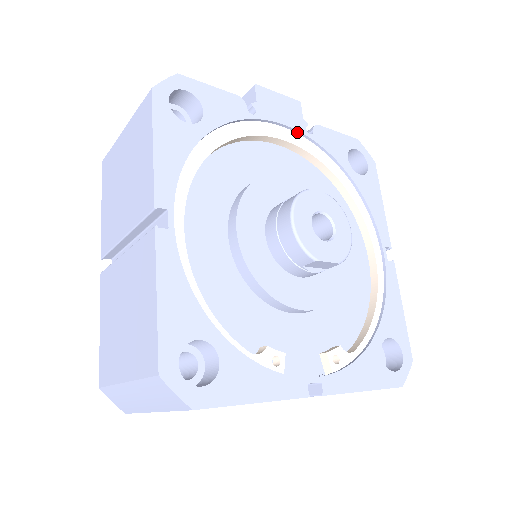
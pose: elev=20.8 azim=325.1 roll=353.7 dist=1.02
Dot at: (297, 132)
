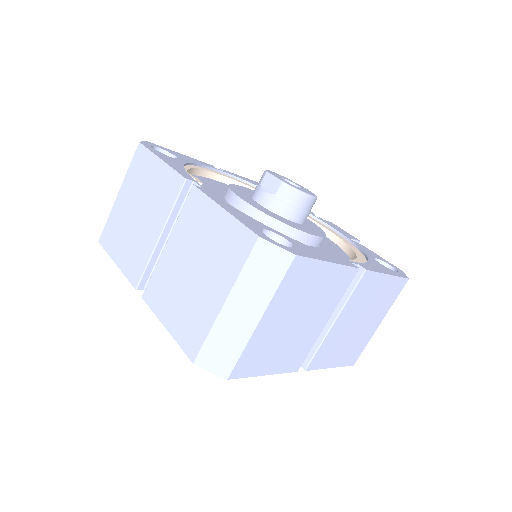
Dot at: (342, 235)
